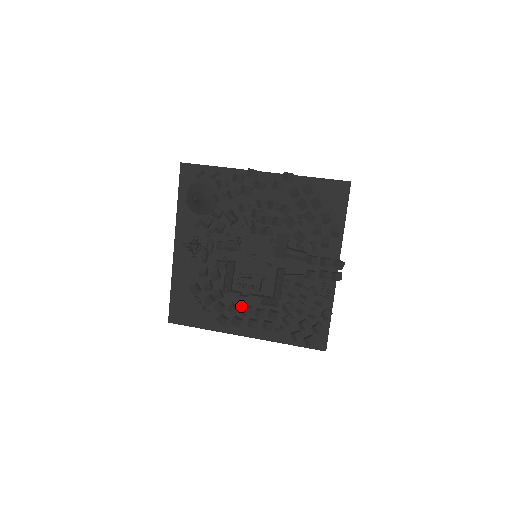
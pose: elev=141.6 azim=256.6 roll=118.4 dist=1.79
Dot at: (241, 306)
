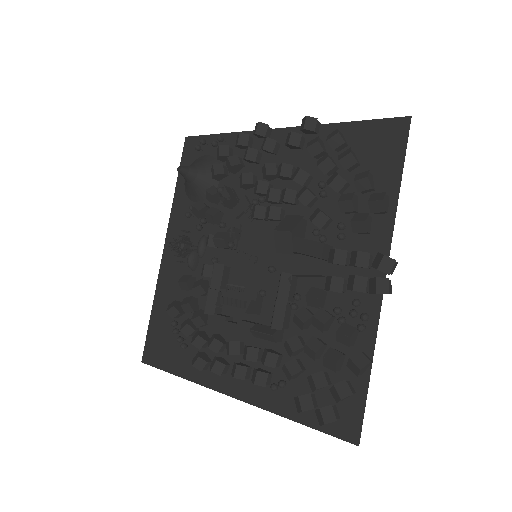
Dot at: occluded
